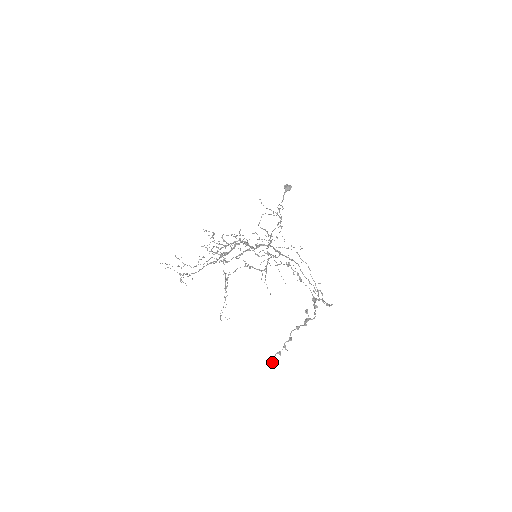
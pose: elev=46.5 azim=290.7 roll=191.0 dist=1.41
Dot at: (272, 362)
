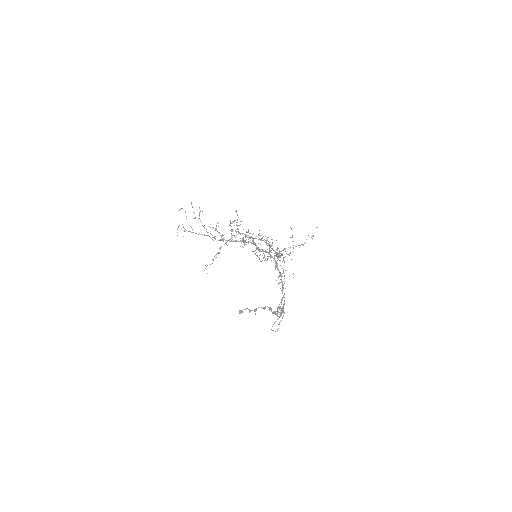
Dot at: (242, 310)
